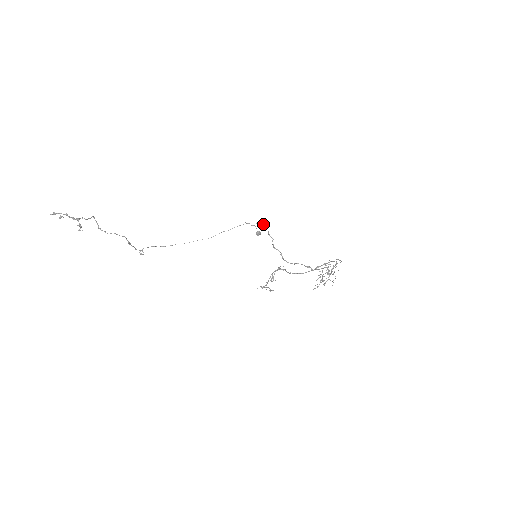
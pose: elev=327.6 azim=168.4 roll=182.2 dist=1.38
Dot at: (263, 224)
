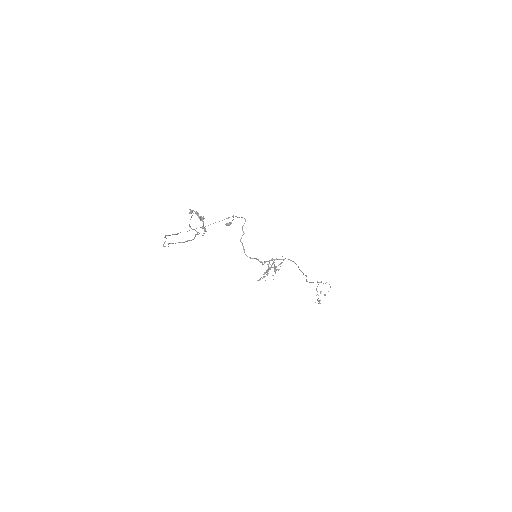
Dot at: (244, 218)
